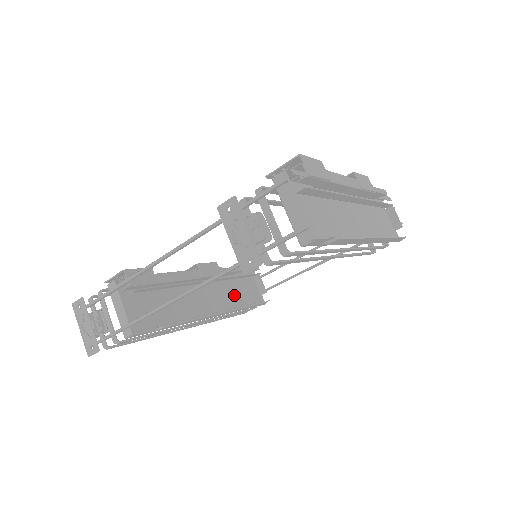
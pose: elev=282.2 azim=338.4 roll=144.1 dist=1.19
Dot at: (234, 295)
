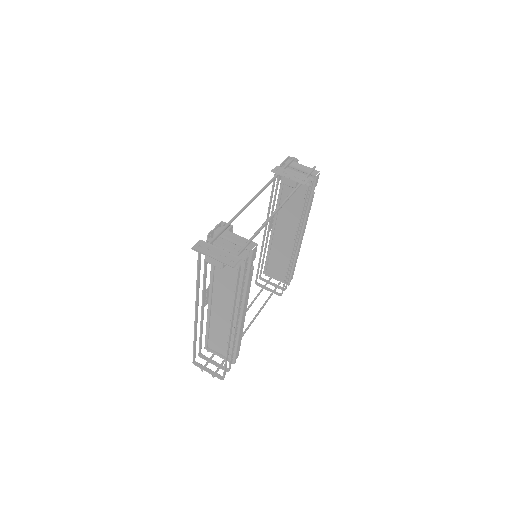
Dot at: (227, 334)
